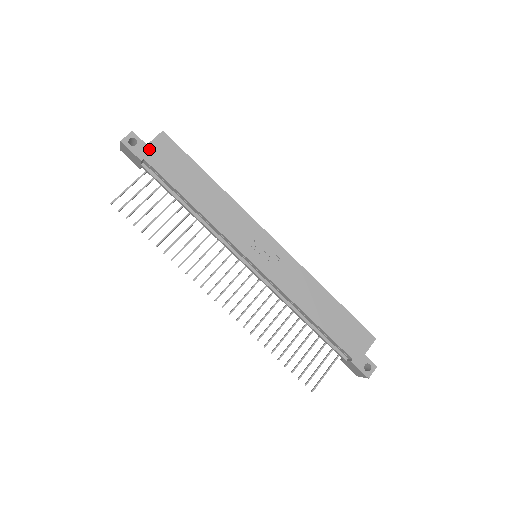
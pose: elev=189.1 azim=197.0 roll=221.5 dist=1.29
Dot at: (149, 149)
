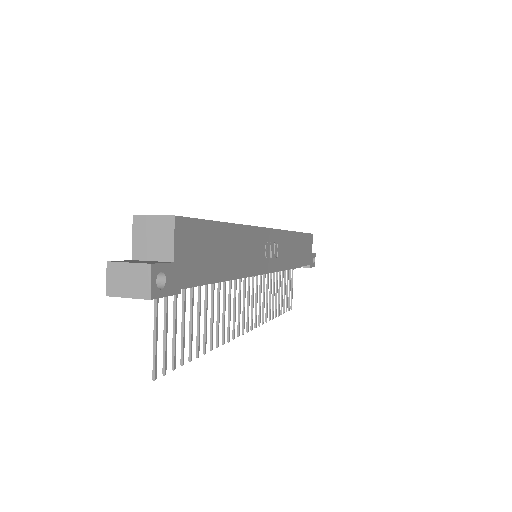
Dot at: (178, 265)
